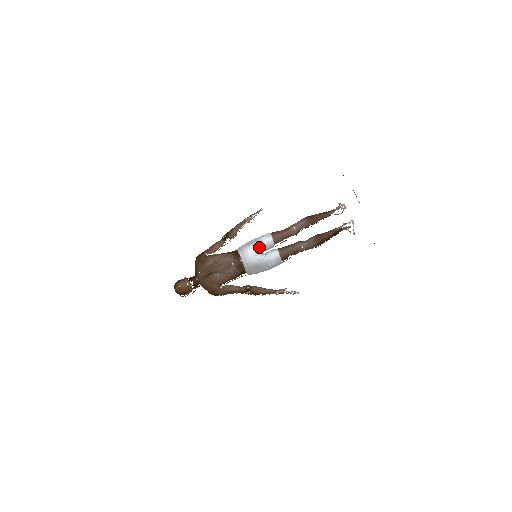
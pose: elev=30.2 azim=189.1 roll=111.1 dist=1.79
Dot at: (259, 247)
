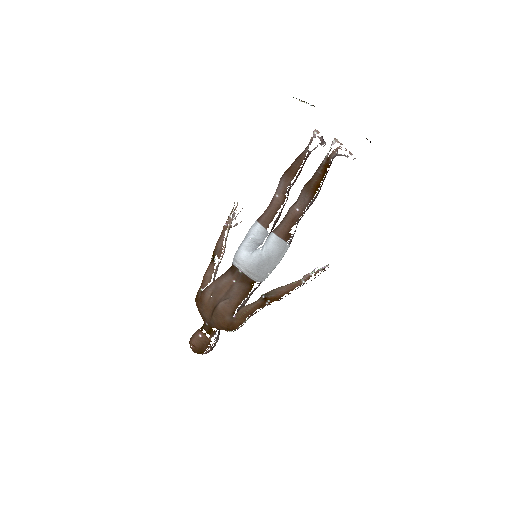
Dot at: (250, 243)
